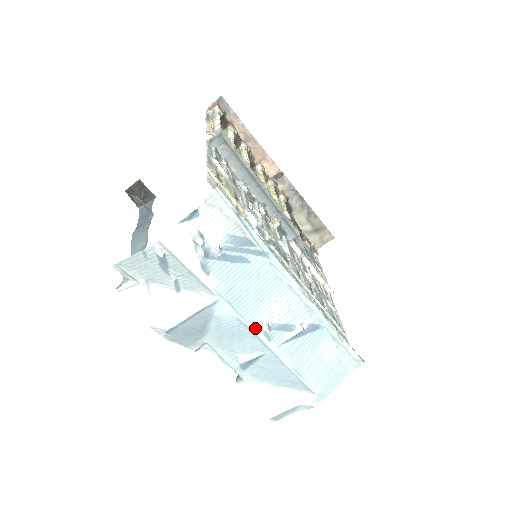
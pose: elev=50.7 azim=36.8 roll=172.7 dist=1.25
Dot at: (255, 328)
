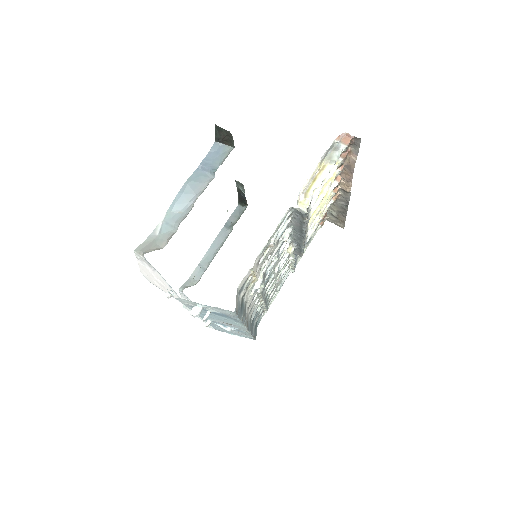
Dot at: (203, 317)
